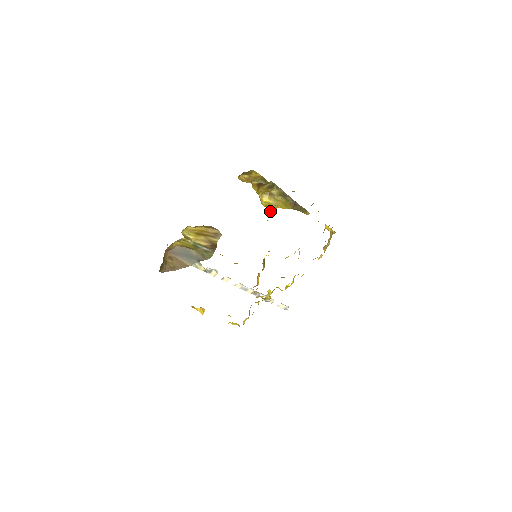
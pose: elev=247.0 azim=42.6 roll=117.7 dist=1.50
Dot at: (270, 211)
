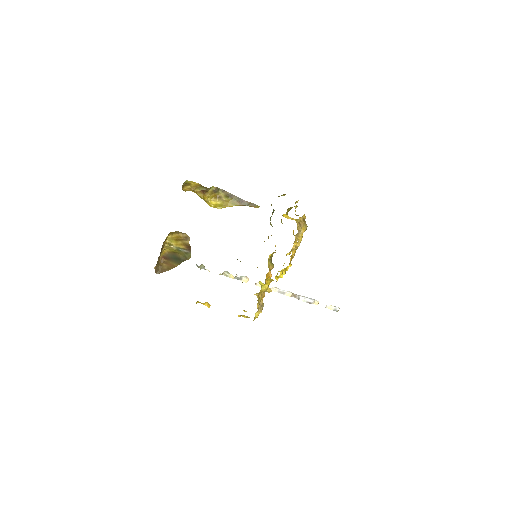
Dot at: occluded
